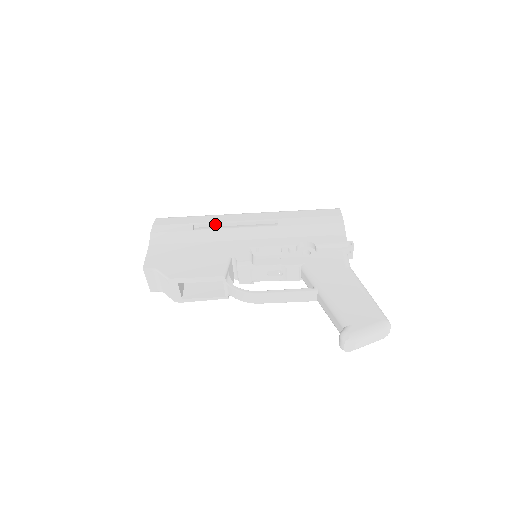
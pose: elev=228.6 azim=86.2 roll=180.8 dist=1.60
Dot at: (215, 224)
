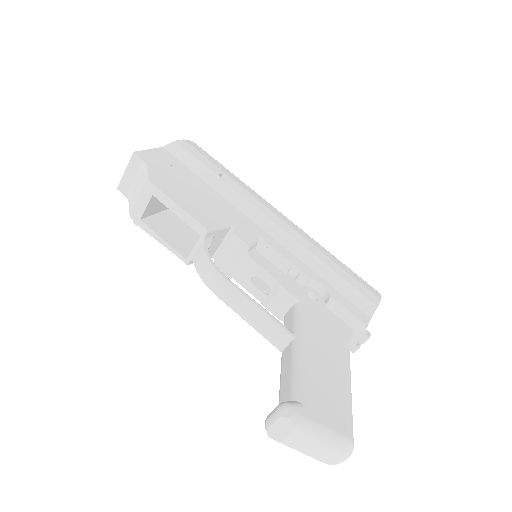
Dot at: (245, 192)
